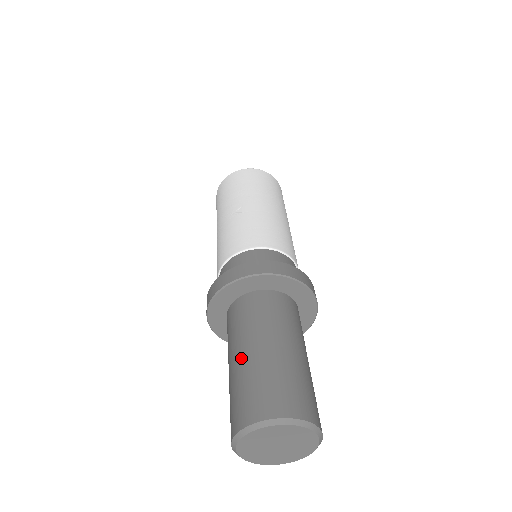
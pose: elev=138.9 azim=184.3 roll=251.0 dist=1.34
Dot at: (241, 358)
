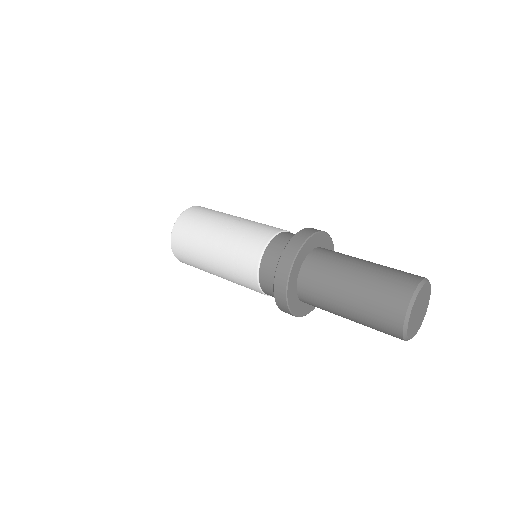
Dot at: (364, 268)
